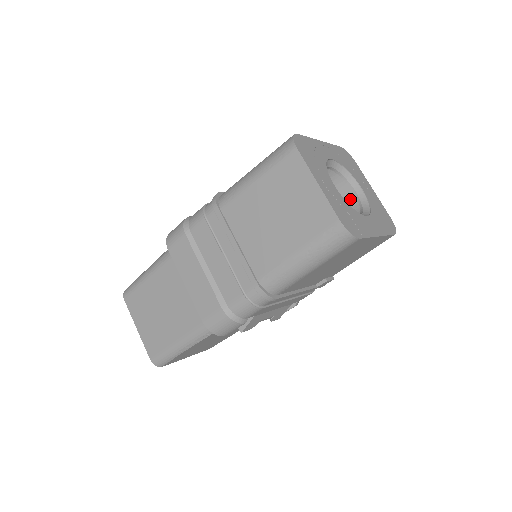
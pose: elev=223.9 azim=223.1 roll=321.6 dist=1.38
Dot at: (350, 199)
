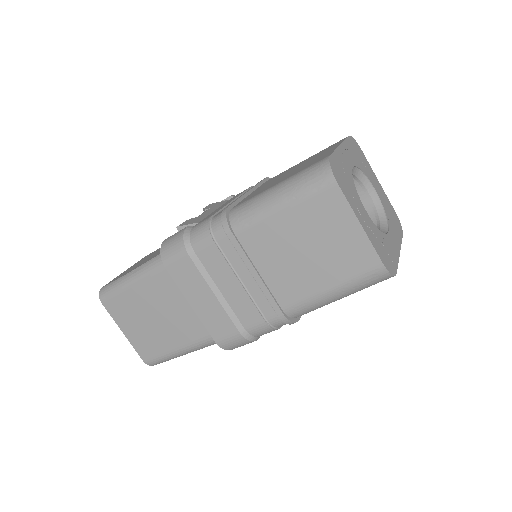
Dot at: (360, 198)
